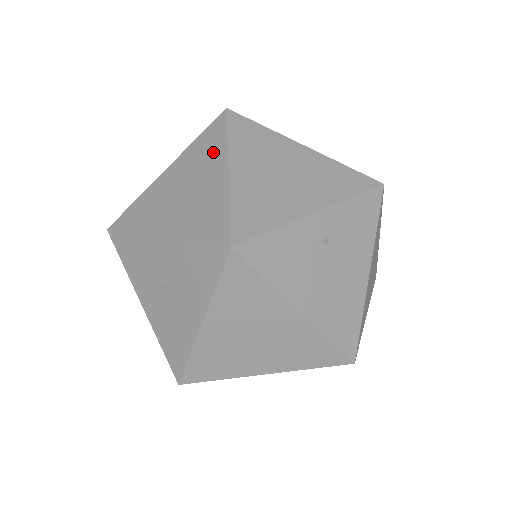
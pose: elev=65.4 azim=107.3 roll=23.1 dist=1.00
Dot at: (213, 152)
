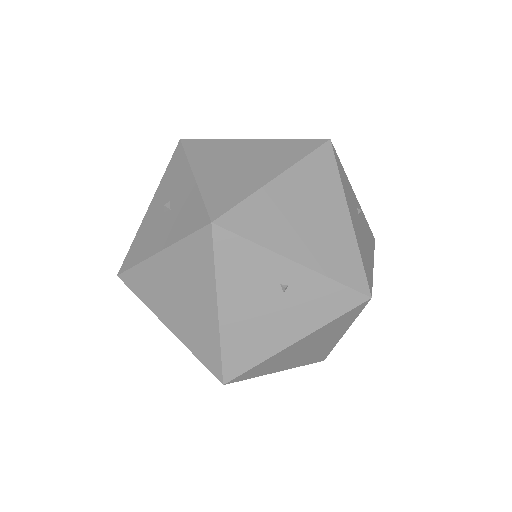
Dot at: (285, 157)
